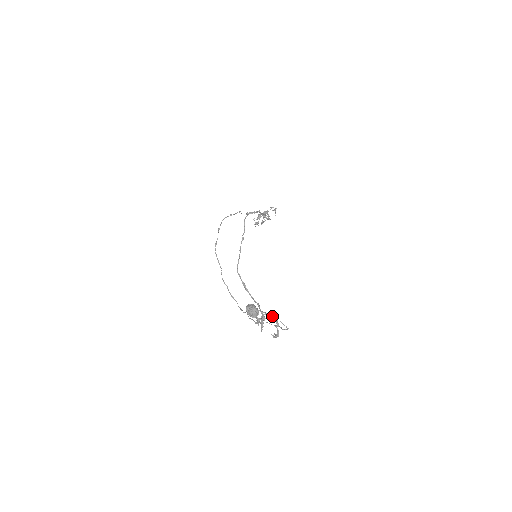
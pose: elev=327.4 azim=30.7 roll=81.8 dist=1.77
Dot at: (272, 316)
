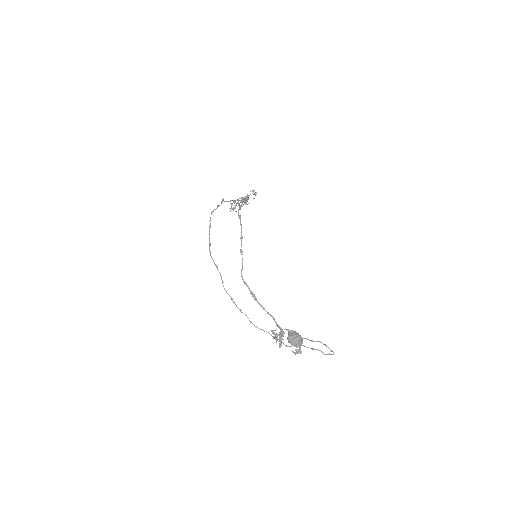
Dot at: (292, 330)
